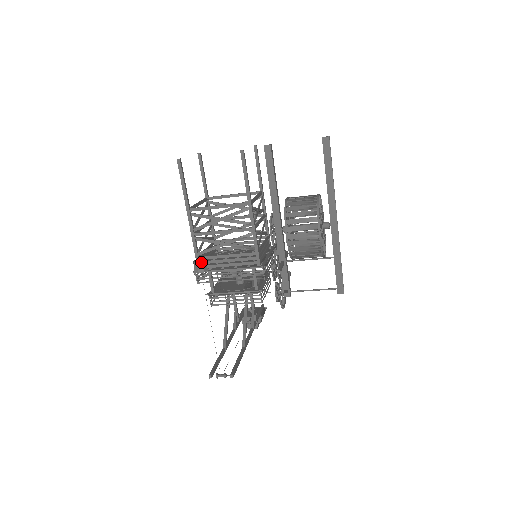
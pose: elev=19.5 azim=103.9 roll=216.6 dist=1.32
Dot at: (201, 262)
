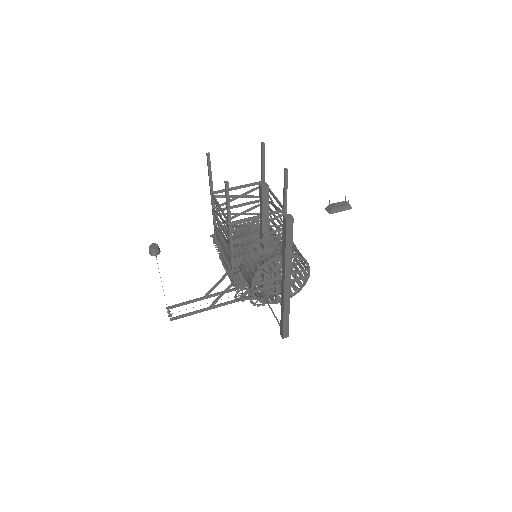
Dot at: (151, 249)
